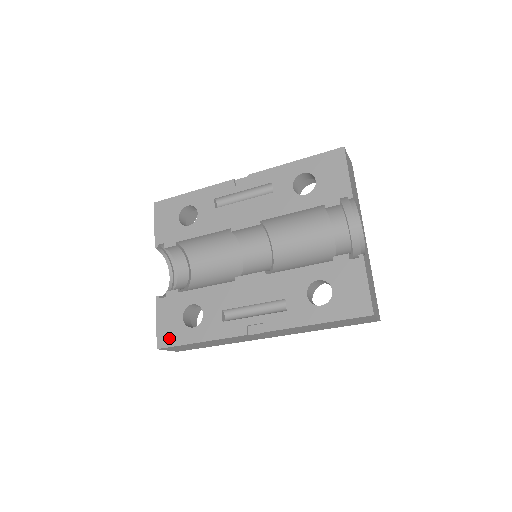
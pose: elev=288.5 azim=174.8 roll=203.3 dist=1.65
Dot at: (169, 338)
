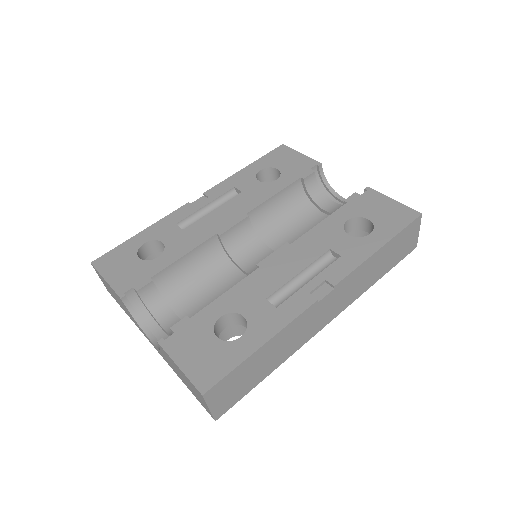
Dot at: (213, 370)
